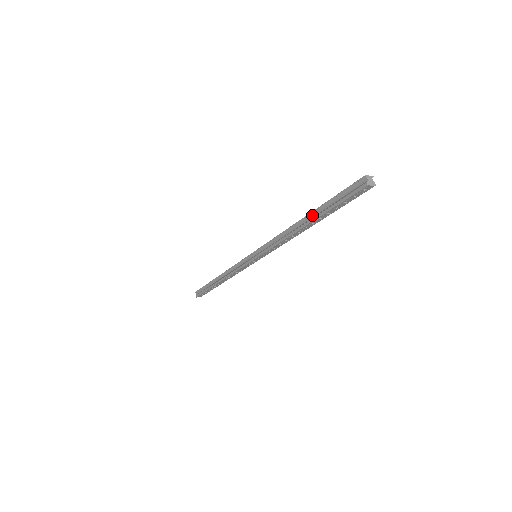
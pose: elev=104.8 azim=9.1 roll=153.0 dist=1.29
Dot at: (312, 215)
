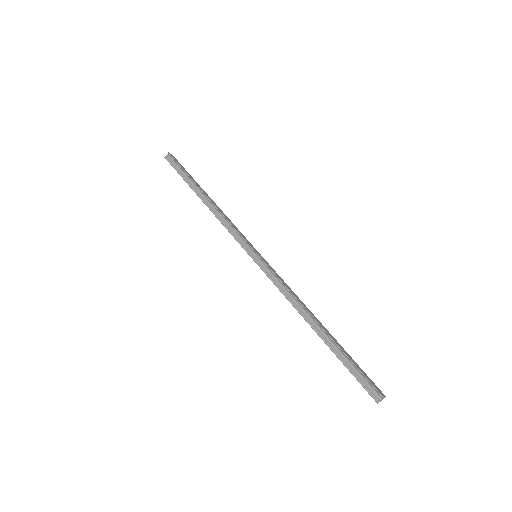
Dot at: (327, 336)
